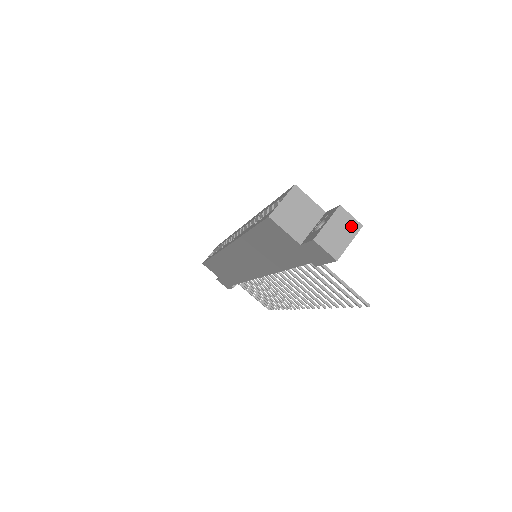
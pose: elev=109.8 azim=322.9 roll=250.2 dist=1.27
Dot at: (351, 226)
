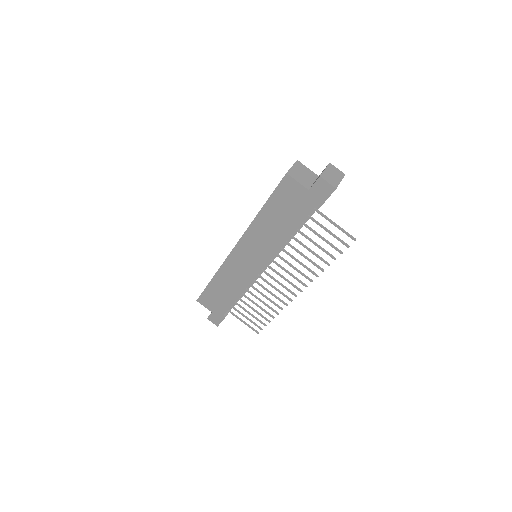
Dot at: (339, 173)
